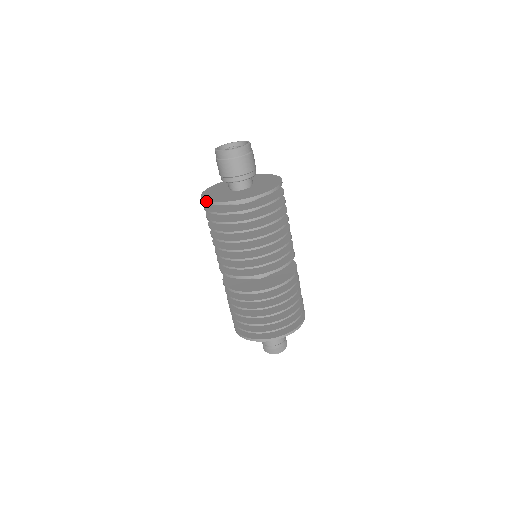
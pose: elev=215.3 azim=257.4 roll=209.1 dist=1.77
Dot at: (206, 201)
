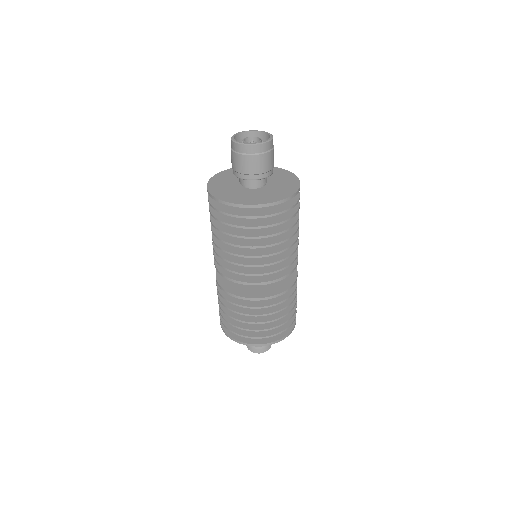
Dot at: (214, 197)
